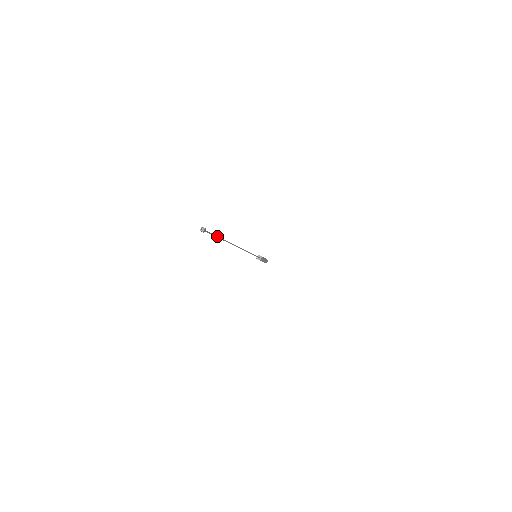
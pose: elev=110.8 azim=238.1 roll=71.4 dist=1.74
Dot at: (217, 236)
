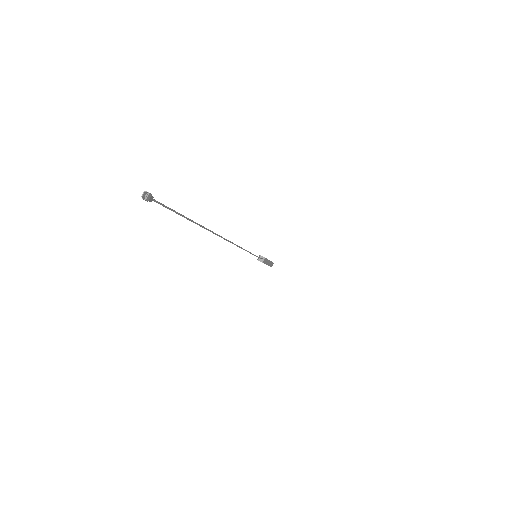
Dot at: (181, 214)
